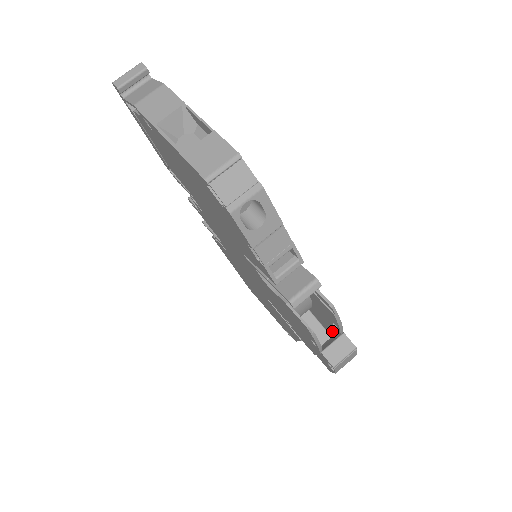
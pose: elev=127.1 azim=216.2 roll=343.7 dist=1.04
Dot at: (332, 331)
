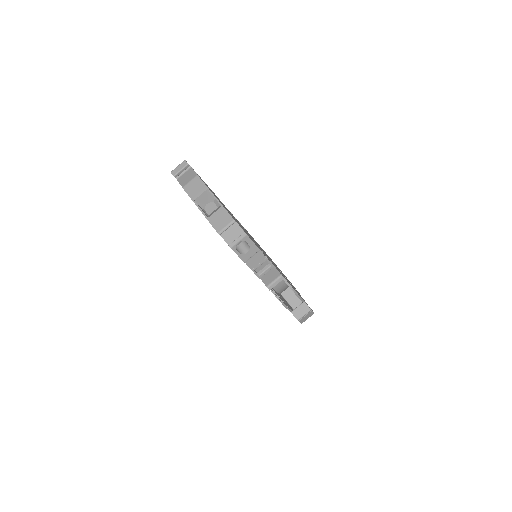
Dot at: occluded
